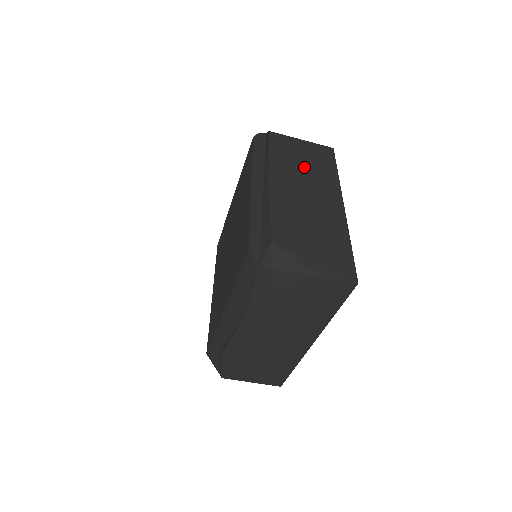
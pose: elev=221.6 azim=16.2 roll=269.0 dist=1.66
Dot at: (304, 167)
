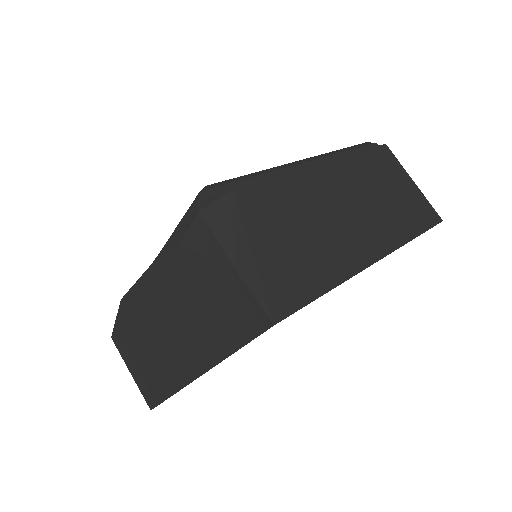
Dot at: (380, 195)
